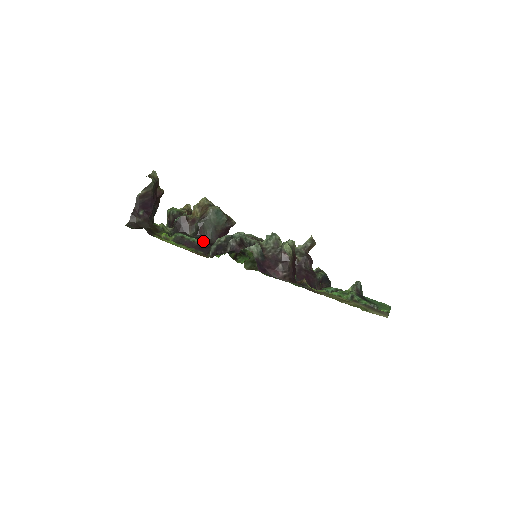
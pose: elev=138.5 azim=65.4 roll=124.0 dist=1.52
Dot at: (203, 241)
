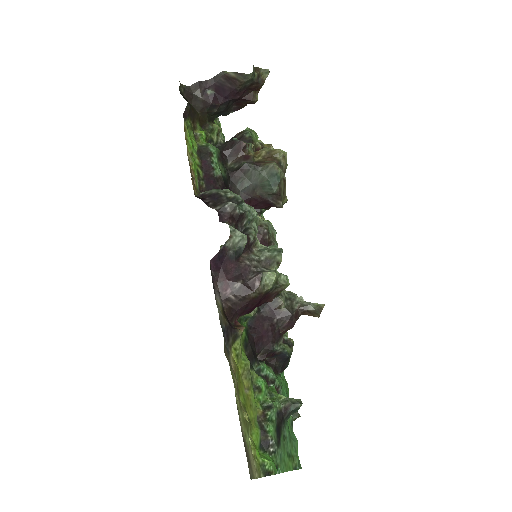
Dot at: occluded
